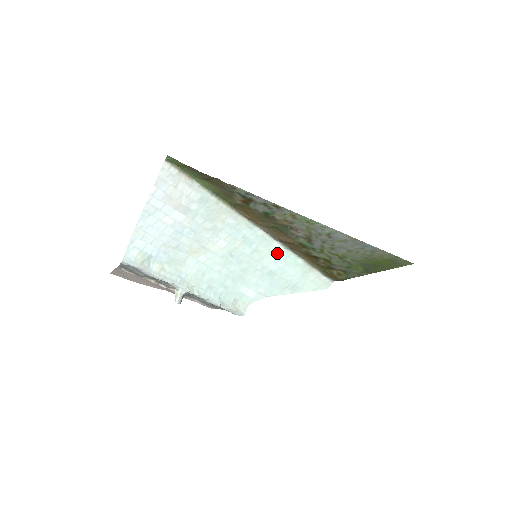
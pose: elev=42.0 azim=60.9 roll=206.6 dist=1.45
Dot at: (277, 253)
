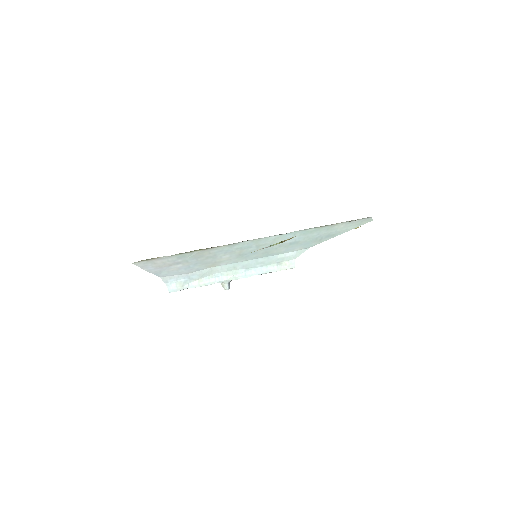
Dot at: (281, 238)
